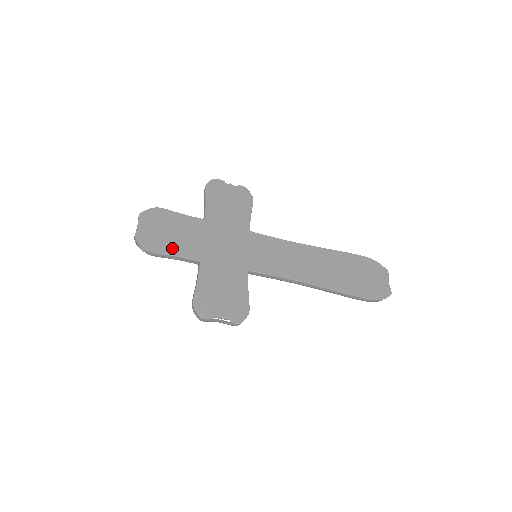
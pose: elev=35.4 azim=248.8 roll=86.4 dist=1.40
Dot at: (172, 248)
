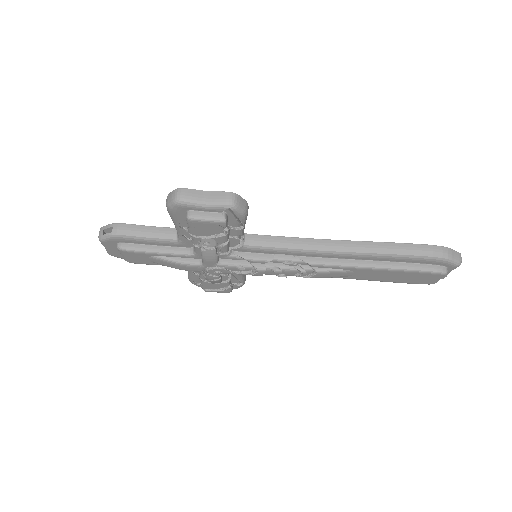
Dot at: occluded
